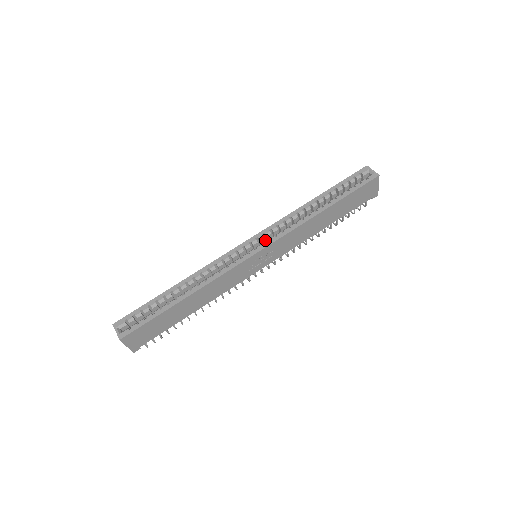
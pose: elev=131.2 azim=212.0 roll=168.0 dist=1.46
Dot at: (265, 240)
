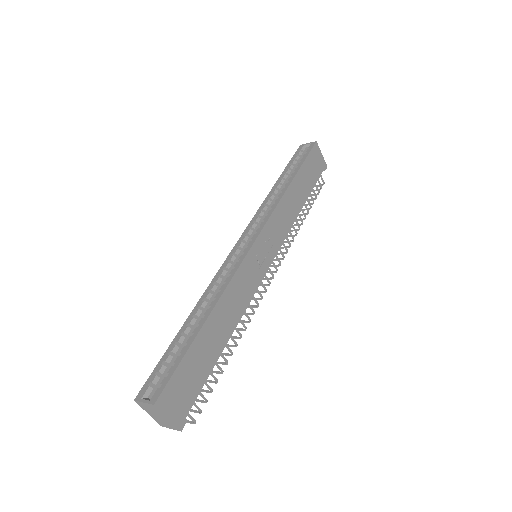
Dot at: occluded
